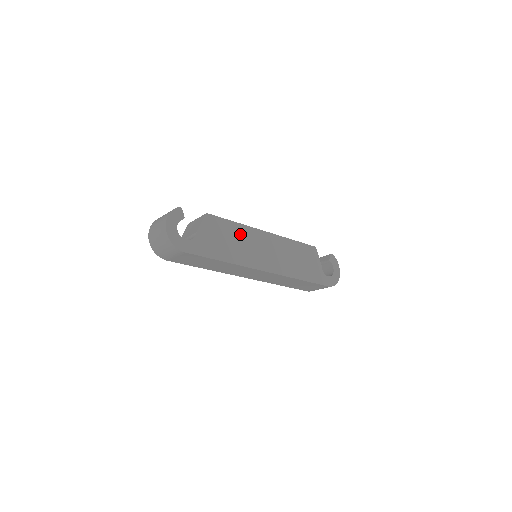
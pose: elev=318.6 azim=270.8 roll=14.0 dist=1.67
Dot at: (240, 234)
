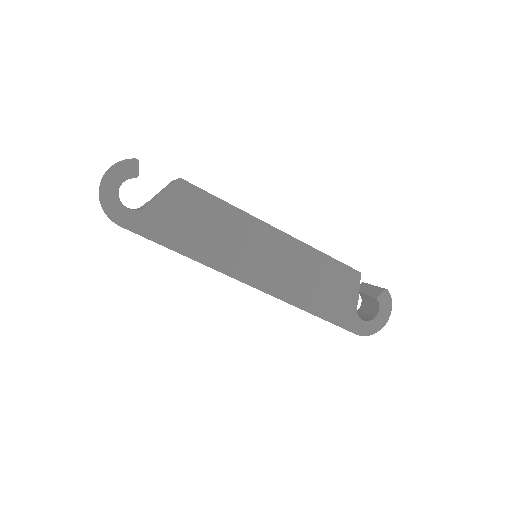
Dot at: (228, 222)
